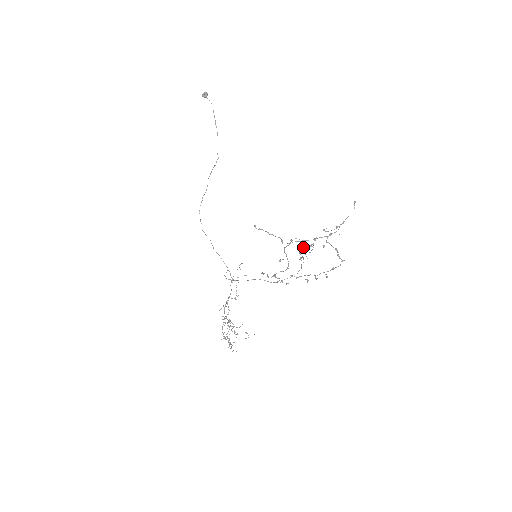
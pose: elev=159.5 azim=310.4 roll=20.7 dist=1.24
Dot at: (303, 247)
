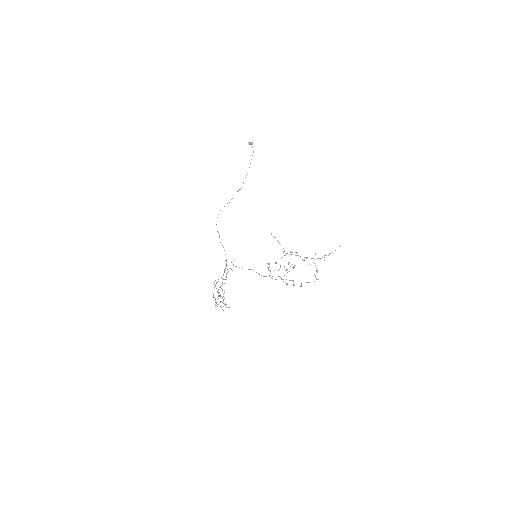
Dot at: occluded
